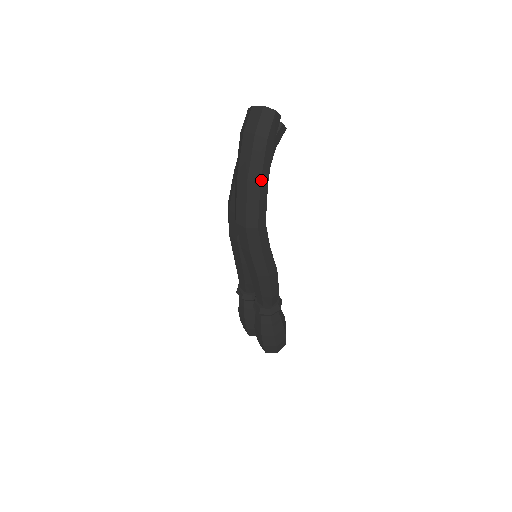
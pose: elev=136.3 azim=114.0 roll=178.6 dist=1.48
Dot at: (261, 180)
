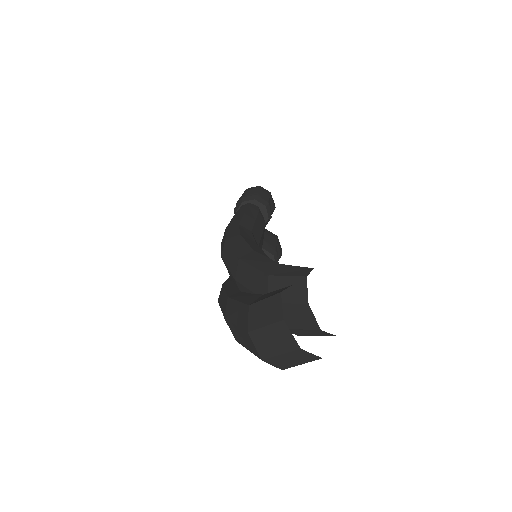
Dot at: occluded
